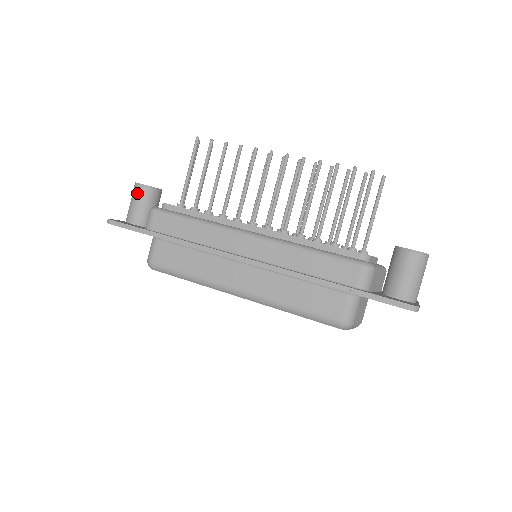
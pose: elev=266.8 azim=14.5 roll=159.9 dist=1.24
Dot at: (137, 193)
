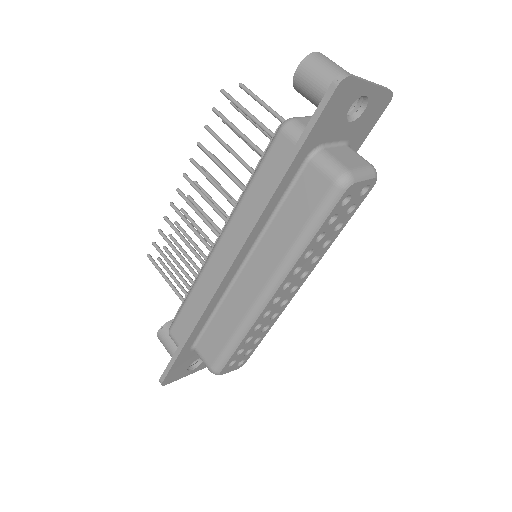
Dot at: (162, 341)
